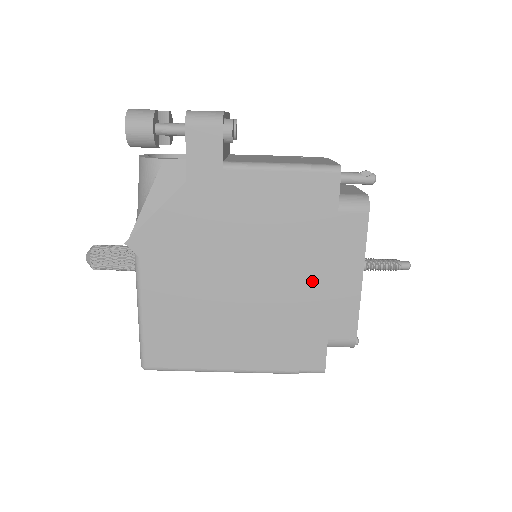
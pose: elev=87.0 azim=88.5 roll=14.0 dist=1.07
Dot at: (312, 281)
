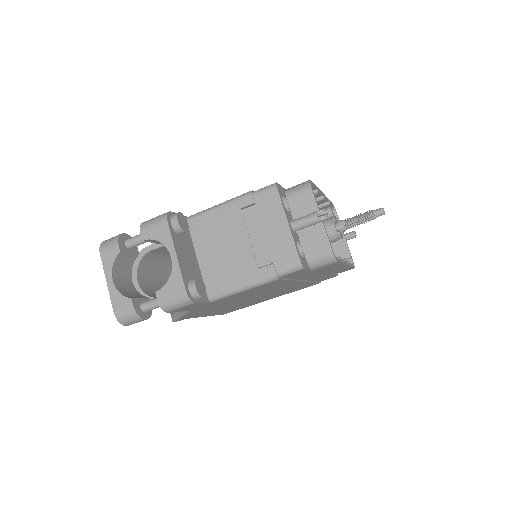
Dot at: (310, 278)
